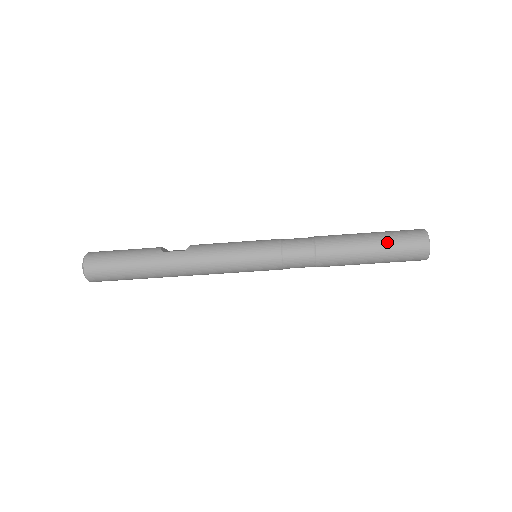
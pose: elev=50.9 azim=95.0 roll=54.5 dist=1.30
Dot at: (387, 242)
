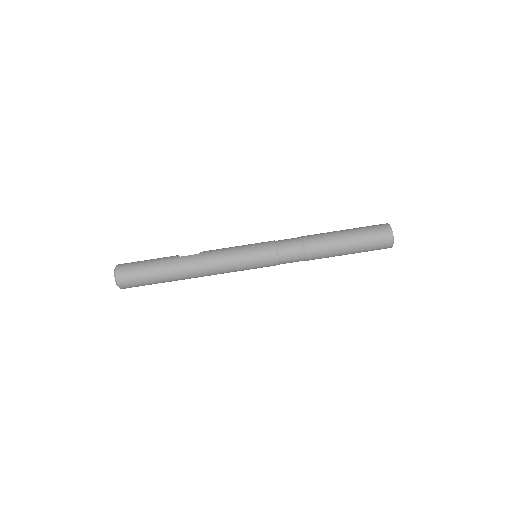
Dot at: (359, 233)
